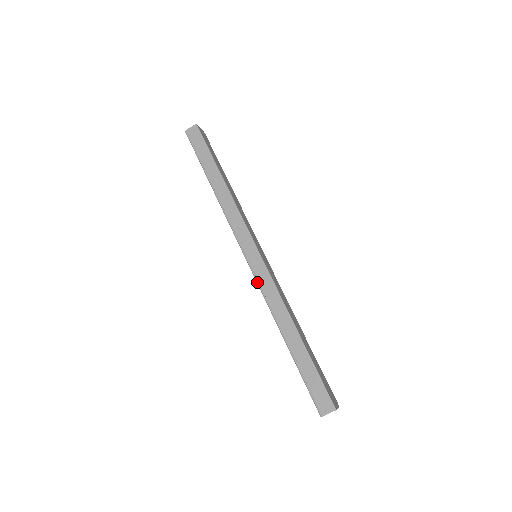
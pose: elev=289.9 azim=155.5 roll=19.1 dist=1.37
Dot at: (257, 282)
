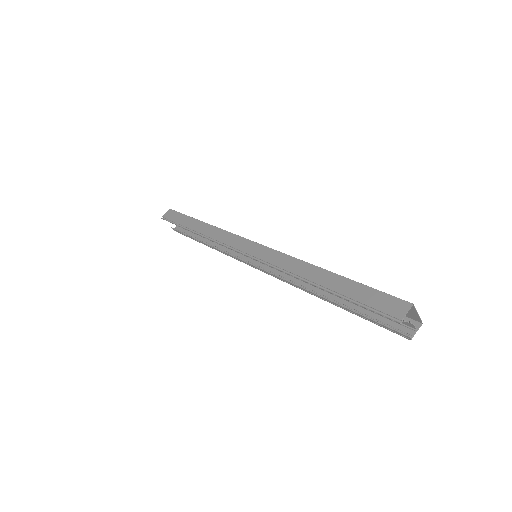
Dot at: (263, 263)
